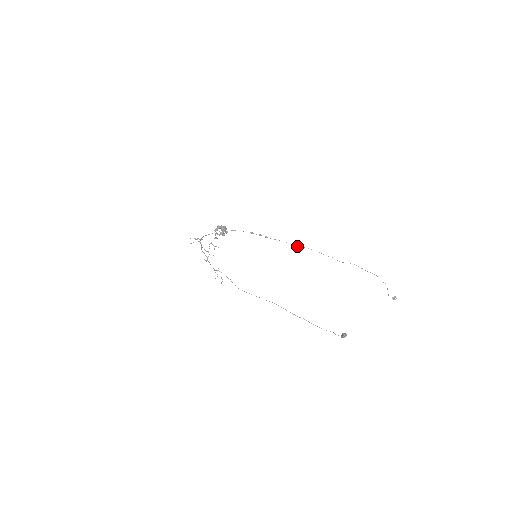
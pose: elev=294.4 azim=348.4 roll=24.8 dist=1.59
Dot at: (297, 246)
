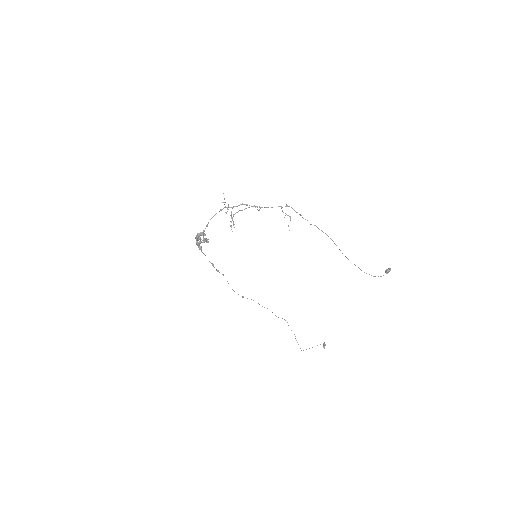
Dot at: (242, 296)
